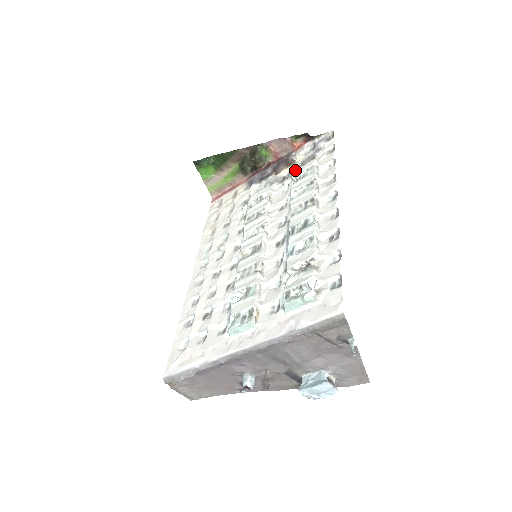
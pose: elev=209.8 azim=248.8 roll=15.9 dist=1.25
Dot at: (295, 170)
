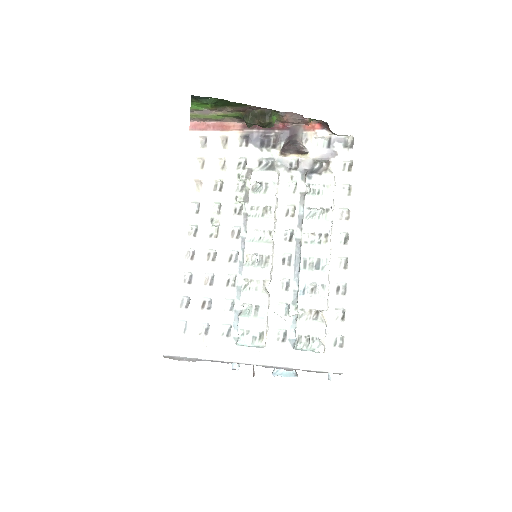
Dot at: (310, 174)
